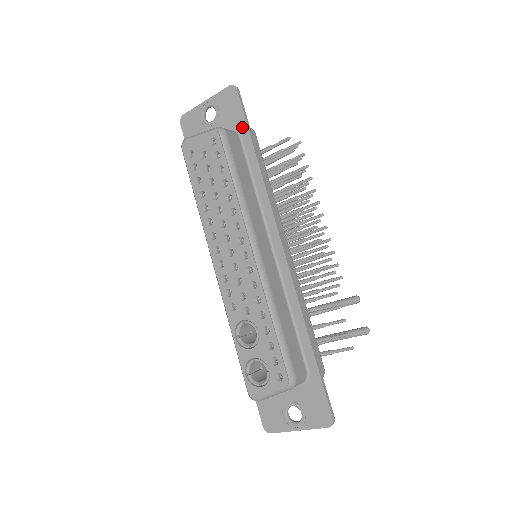
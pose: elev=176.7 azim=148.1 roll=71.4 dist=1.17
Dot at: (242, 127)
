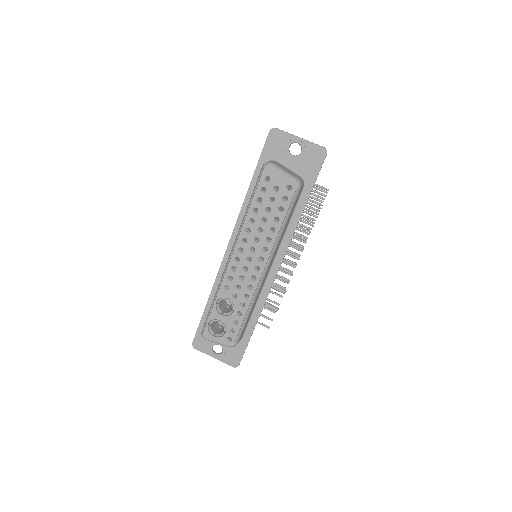
Dot at: (310, 182)
